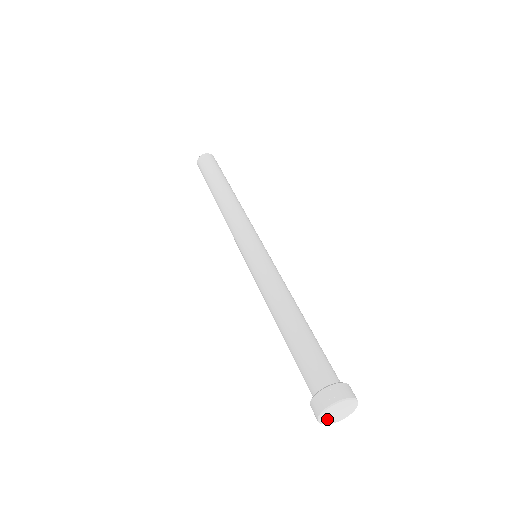
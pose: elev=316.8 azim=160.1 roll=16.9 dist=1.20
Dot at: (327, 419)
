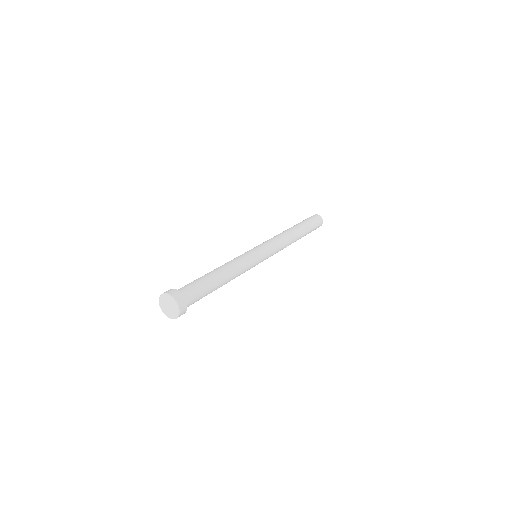
Dot at: (166, 311)
